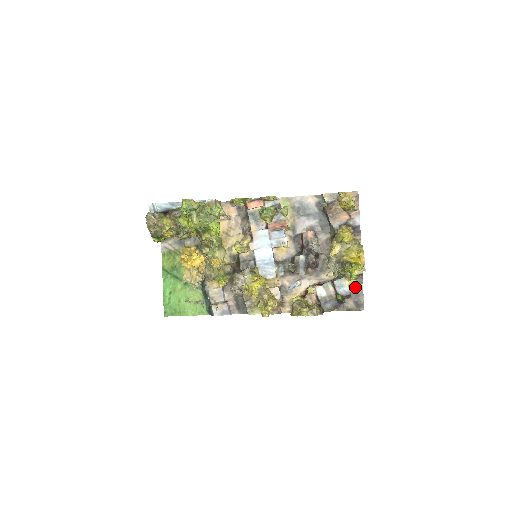
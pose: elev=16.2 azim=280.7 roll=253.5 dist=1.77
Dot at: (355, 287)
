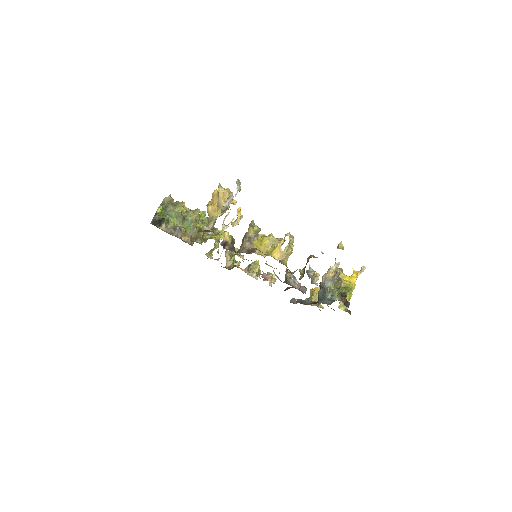
Dot at: occluded
